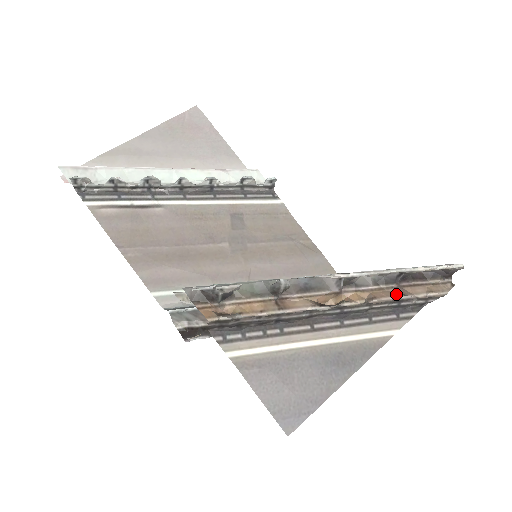
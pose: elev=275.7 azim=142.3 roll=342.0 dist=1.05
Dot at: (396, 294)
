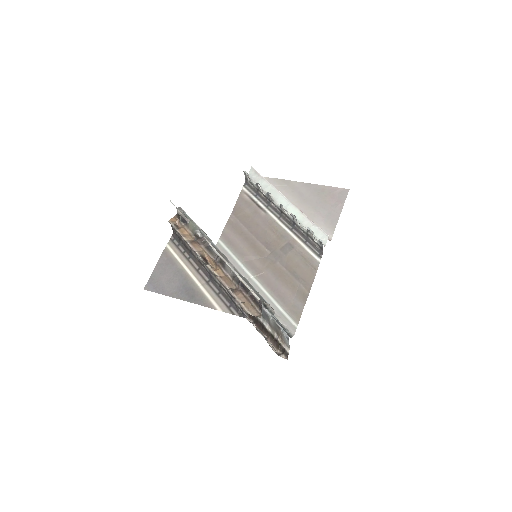
Dot at: (232, 288)
